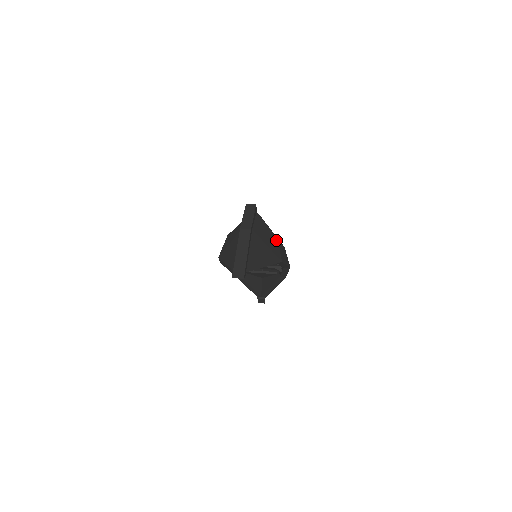
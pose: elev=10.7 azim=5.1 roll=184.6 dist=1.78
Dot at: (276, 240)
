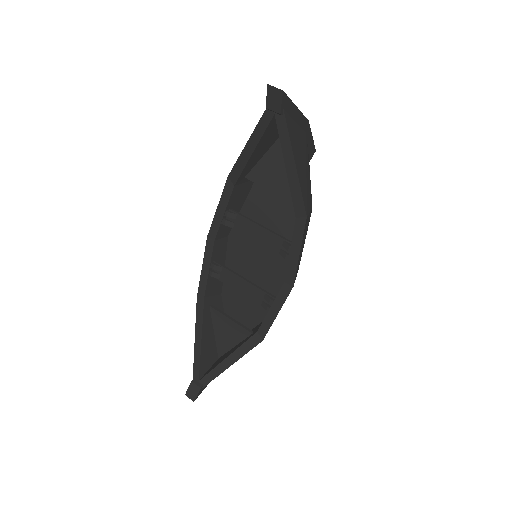
Dot at: (311, 204)
